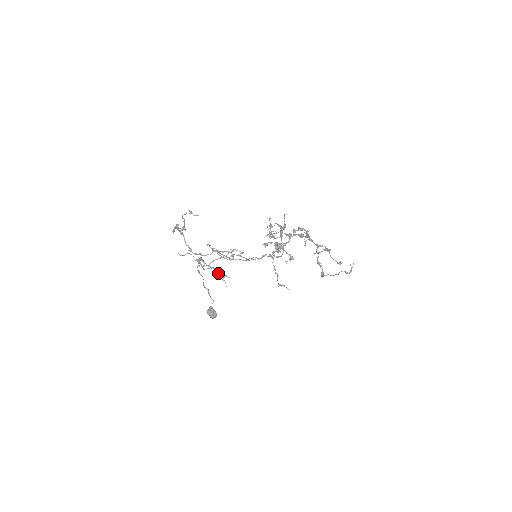
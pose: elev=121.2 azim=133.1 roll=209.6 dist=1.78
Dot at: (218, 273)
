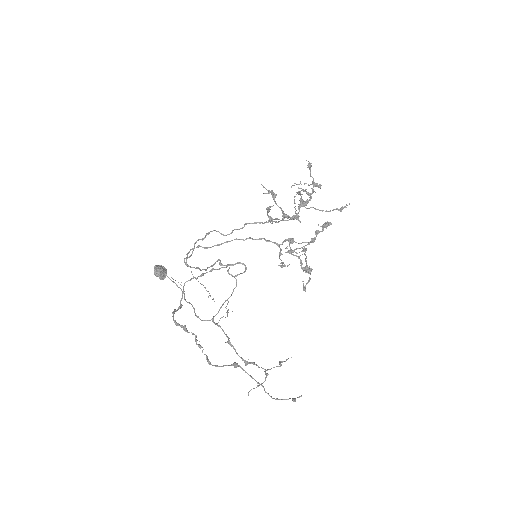
Dot at: occluded
